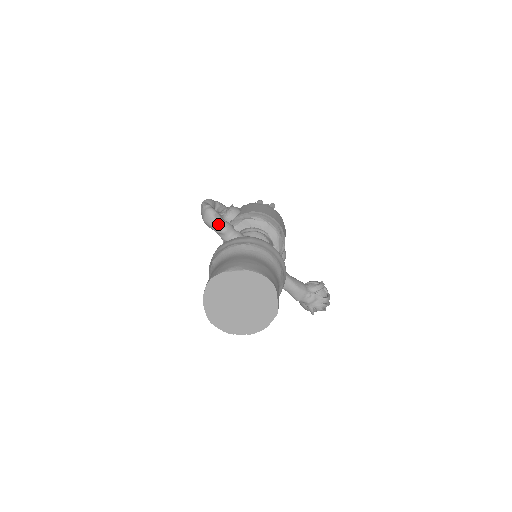
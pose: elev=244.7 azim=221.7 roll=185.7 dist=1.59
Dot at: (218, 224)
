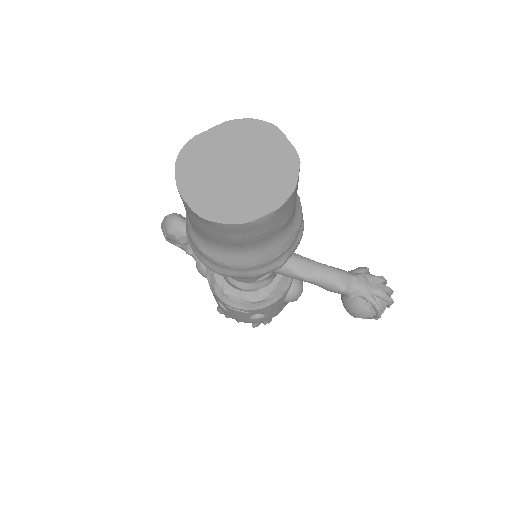
Dot at: occluded
